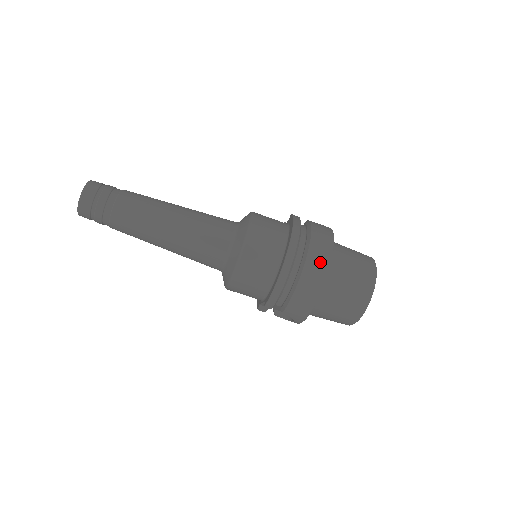
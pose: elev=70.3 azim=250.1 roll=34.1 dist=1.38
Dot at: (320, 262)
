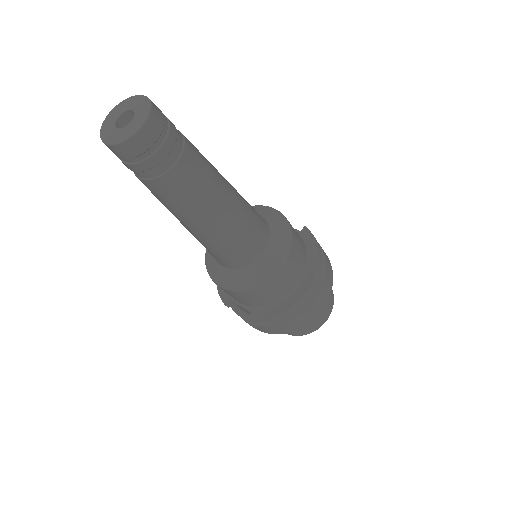
Dot at: (322, 301)
